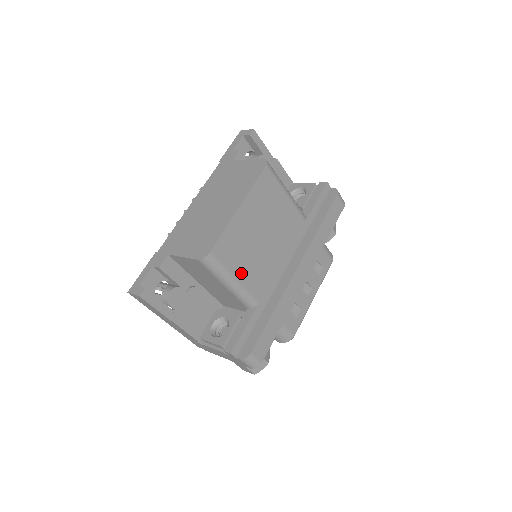
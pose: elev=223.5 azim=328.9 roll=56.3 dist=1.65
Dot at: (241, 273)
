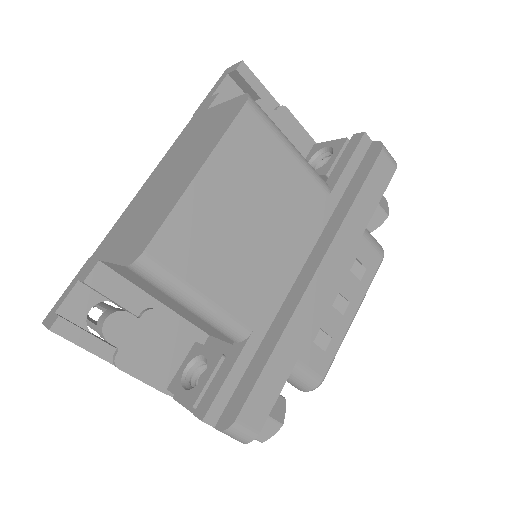
Dot at: (211, 285)
